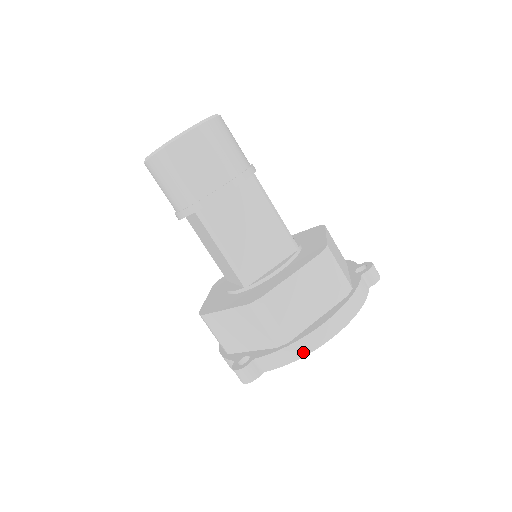
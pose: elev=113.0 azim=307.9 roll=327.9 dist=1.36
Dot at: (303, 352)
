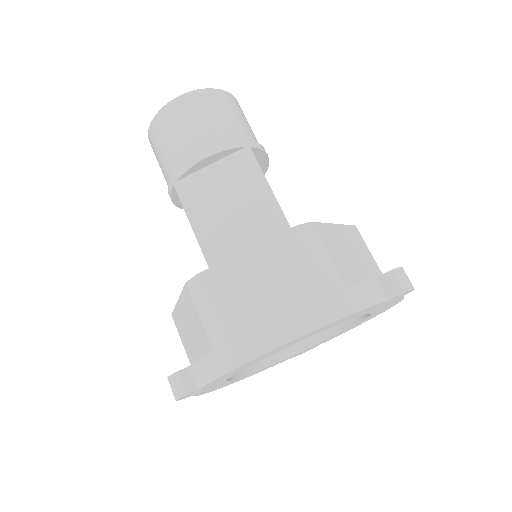
Dot at: (238, 359)
